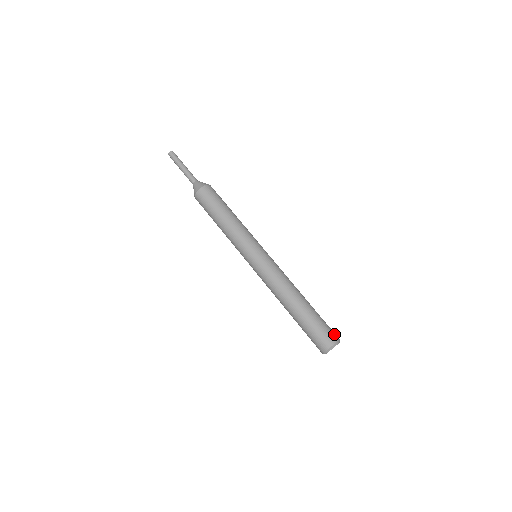
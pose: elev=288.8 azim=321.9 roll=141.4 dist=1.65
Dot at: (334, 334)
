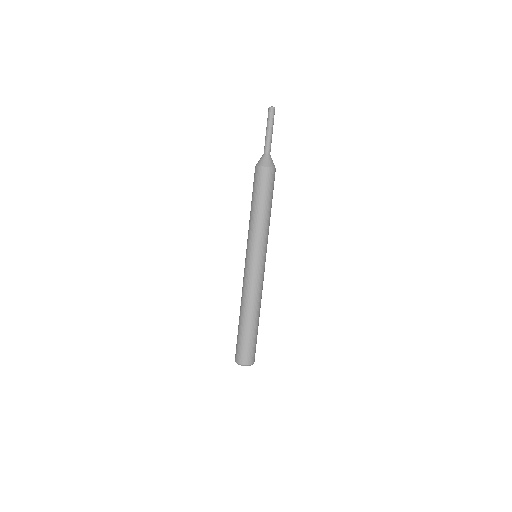
Dot at: (250, 358)
